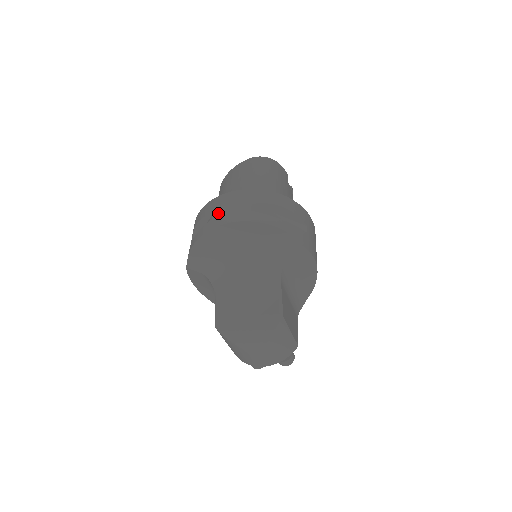
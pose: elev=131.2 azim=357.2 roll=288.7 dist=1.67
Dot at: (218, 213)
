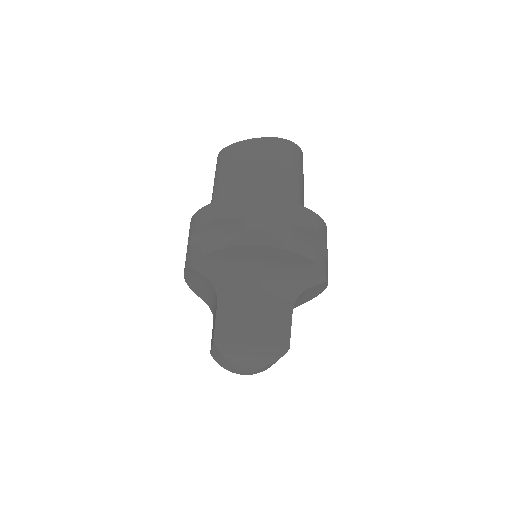
Dot at: (253, 225)
